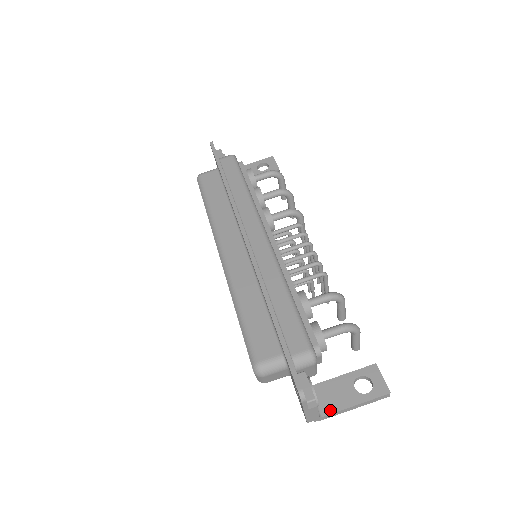
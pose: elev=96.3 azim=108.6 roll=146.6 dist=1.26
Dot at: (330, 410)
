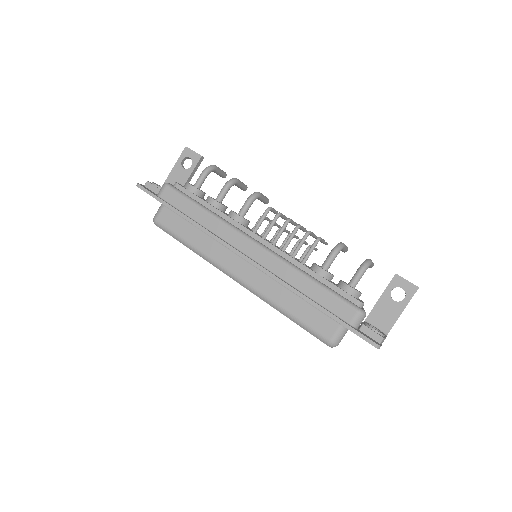
Dot at: (389, 326)
